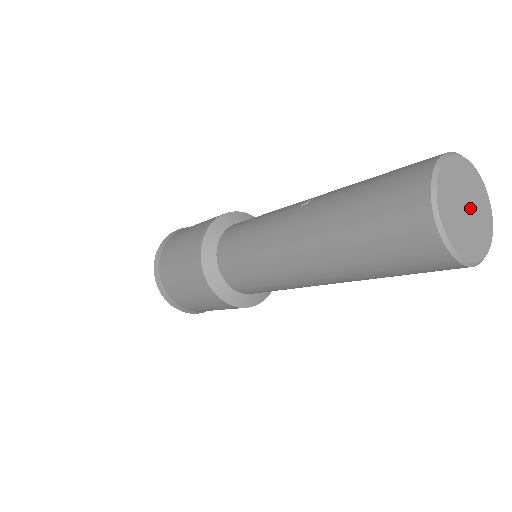
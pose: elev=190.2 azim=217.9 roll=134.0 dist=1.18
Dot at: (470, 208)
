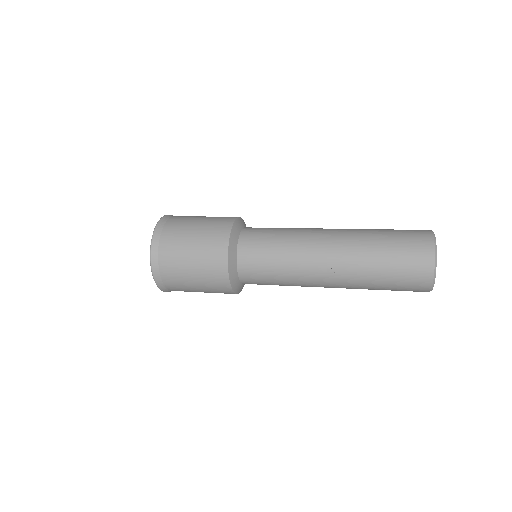
Dot at: occluded
